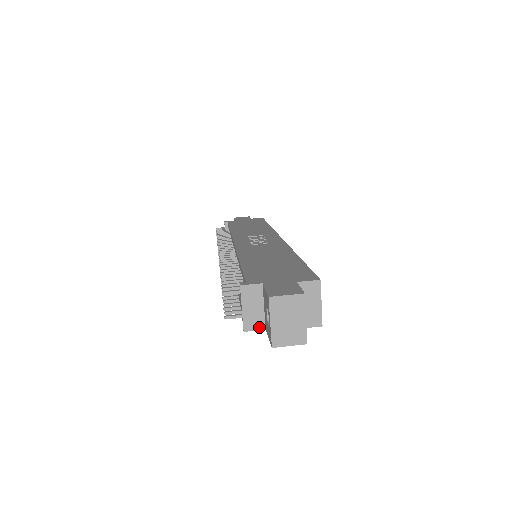
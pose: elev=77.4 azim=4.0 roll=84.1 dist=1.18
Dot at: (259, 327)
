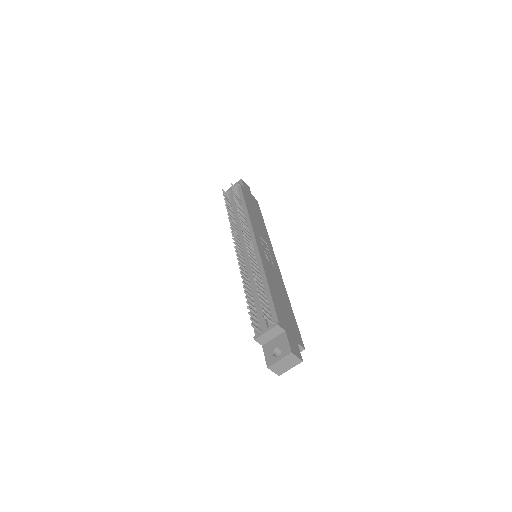
Dot at: (261, 343)
